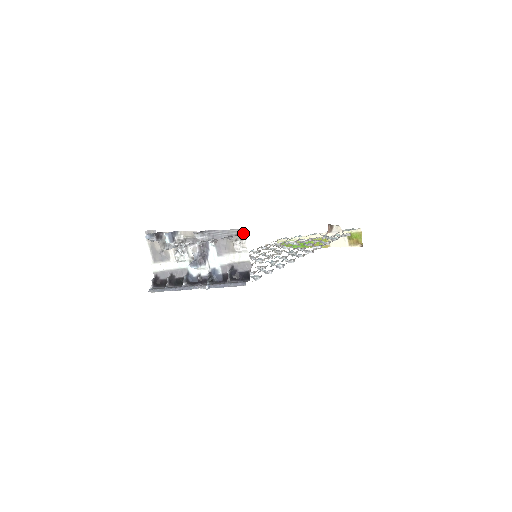
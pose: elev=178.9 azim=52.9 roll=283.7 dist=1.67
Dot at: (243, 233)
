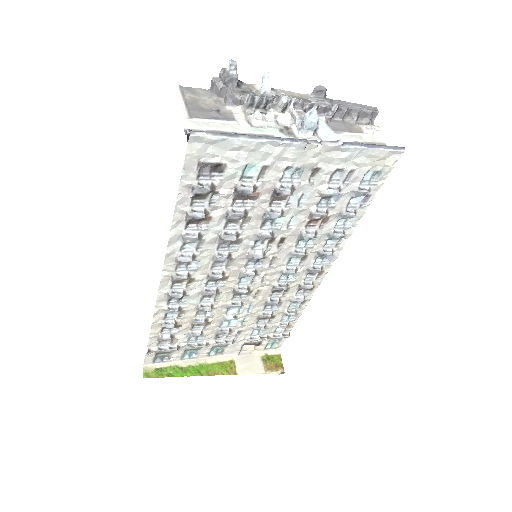
Dot at: (370, 121)
